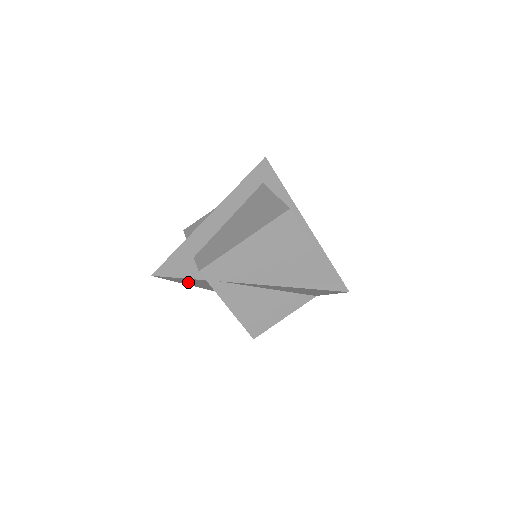
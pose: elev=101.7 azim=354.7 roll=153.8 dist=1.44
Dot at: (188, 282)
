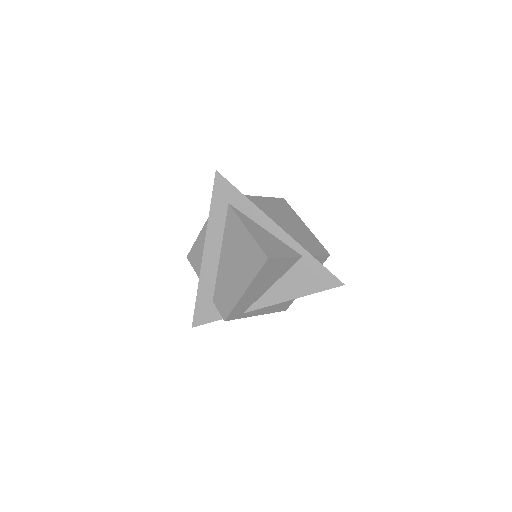
Dot at: occluded
